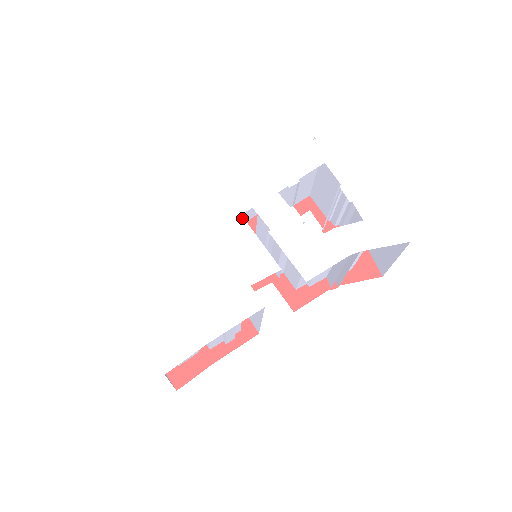
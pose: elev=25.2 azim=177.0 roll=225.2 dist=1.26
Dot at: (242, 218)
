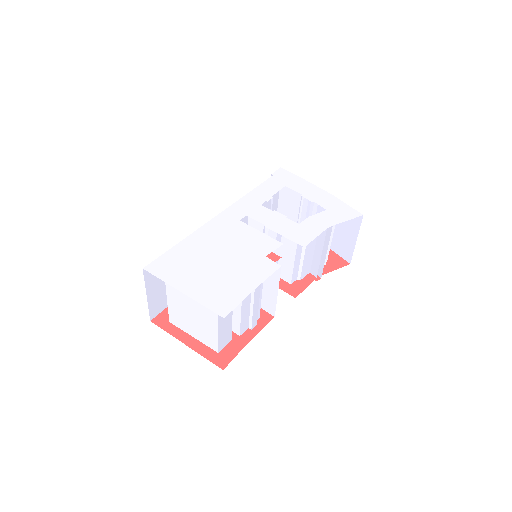
Dot at: (242, 222)
